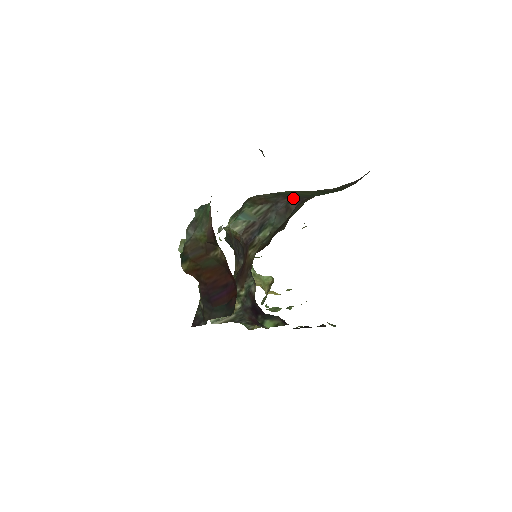
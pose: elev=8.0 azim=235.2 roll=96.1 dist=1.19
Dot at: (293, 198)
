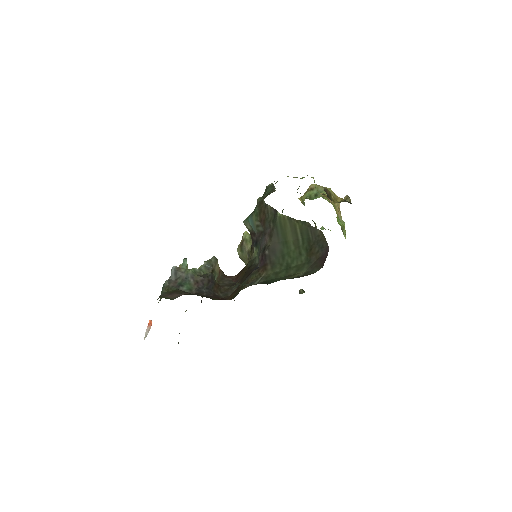
Dot at: (267, 247)
